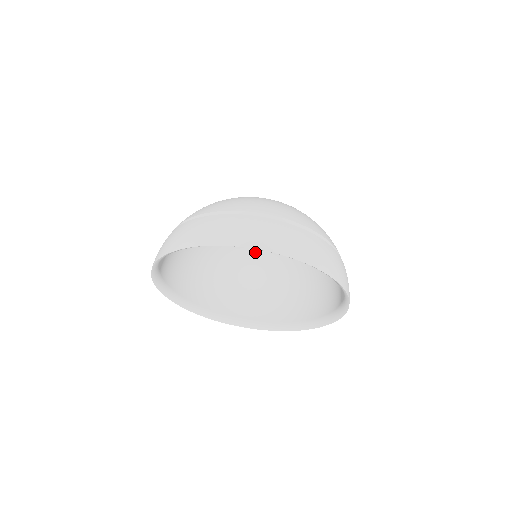
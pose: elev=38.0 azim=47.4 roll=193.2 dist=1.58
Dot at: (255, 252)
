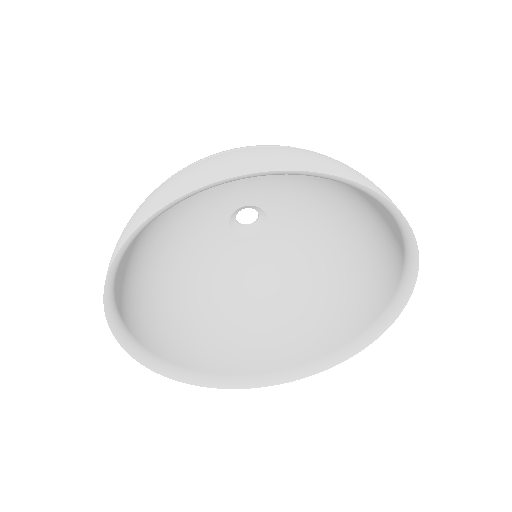
Dot at: (196, 255)
